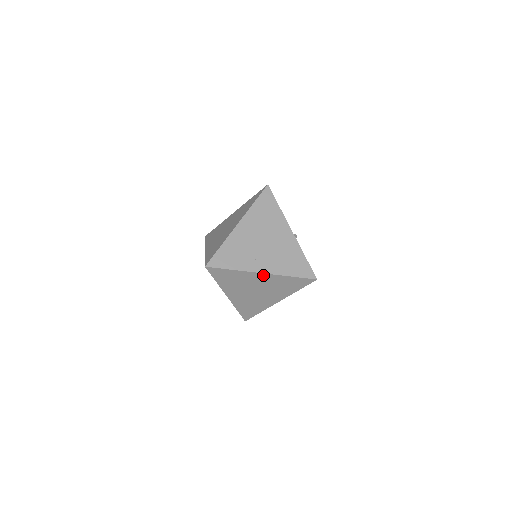
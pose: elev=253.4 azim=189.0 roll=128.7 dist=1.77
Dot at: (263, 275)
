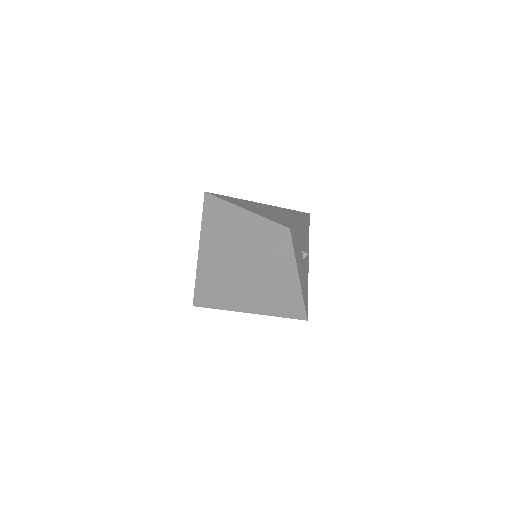
Dot at: (253, 312)
